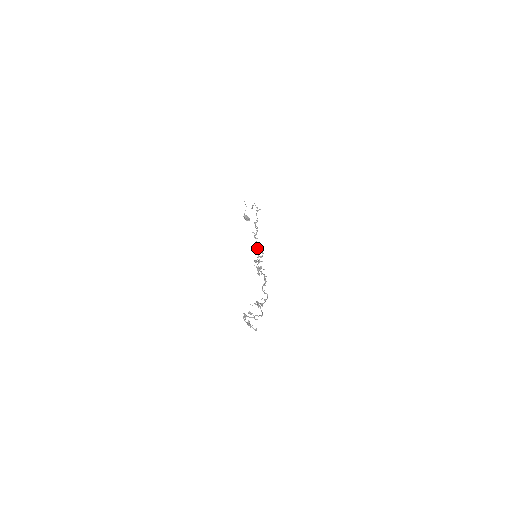
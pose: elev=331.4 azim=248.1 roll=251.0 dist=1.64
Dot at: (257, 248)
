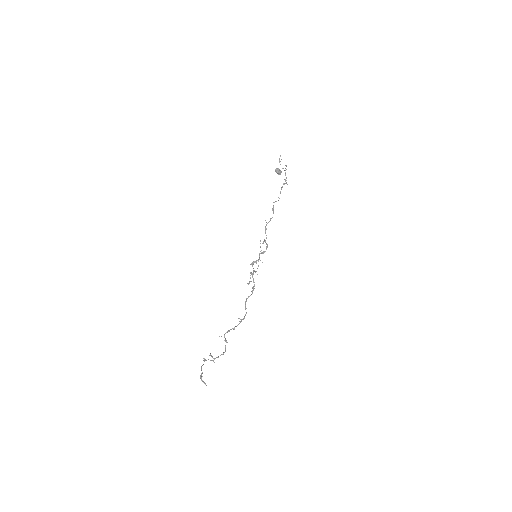
Dot at: (263, 242)
